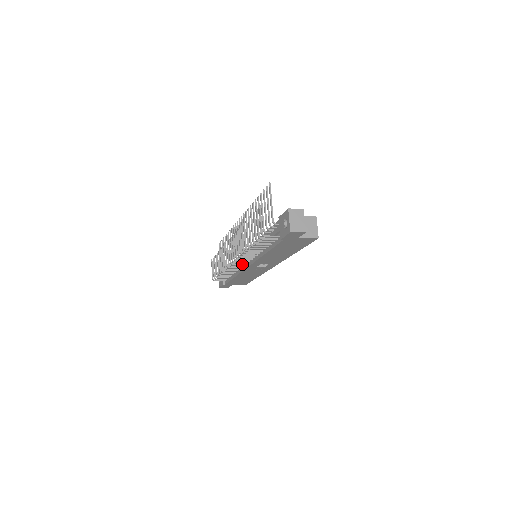
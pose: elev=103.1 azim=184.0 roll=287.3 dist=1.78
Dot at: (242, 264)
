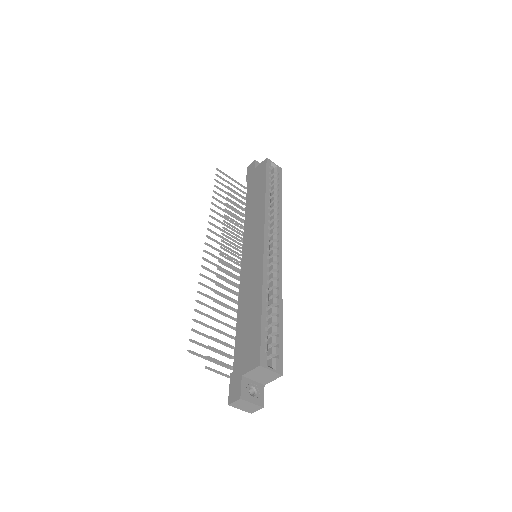
Dot at: occluded
